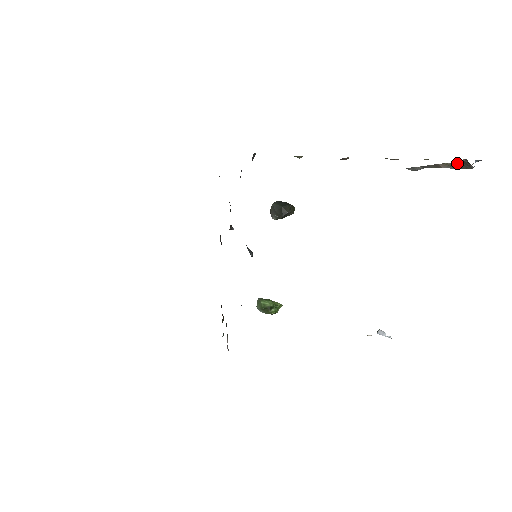
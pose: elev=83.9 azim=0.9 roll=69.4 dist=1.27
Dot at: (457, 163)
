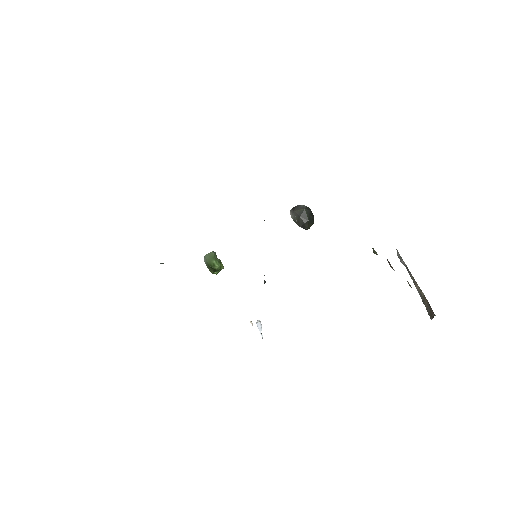
Dot at: (427, 301)
